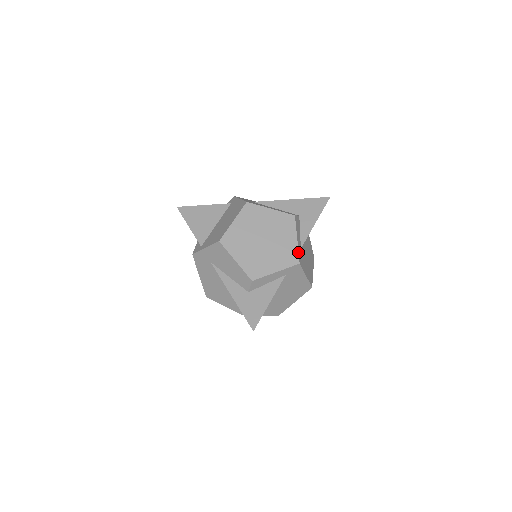
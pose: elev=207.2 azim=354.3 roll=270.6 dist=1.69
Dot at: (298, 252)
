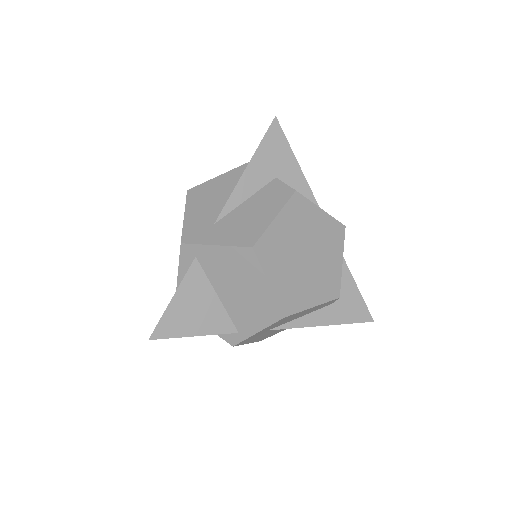
Dot at: (335, 219)
